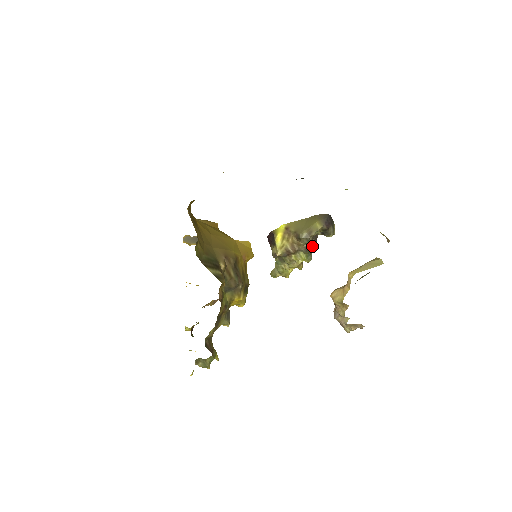
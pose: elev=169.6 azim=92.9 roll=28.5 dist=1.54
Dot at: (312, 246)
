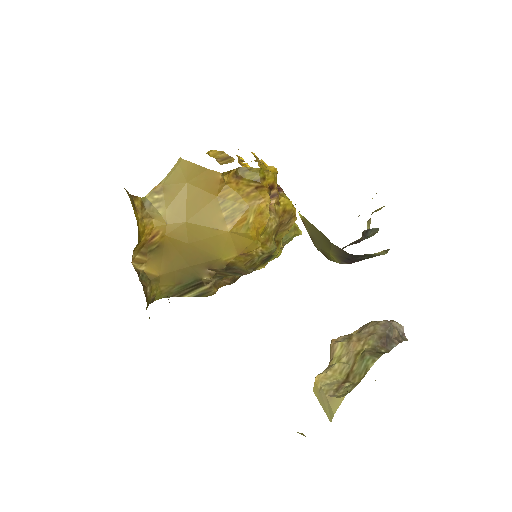
Dot at: occluded
